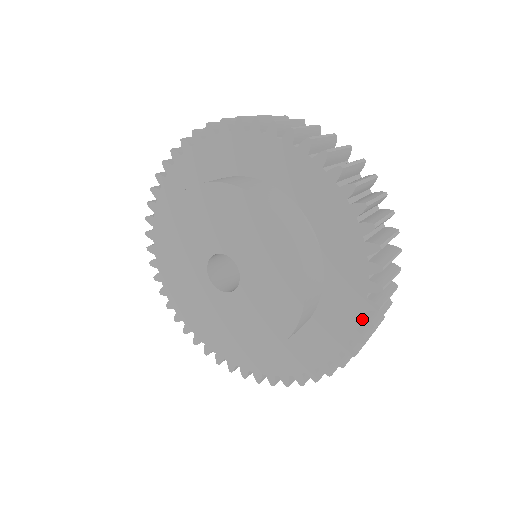
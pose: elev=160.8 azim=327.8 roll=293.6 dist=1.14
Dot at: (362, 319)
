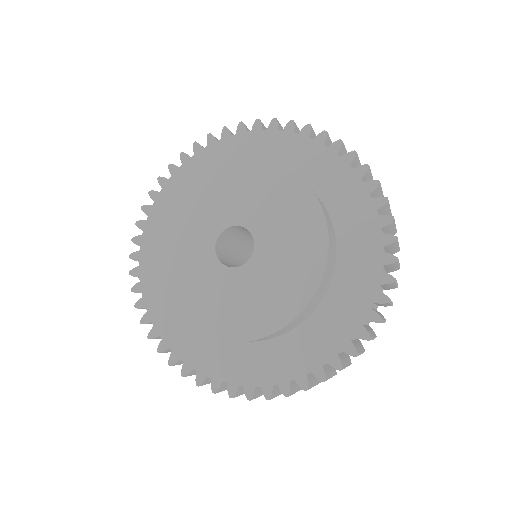
Dot at: (335, 358)
